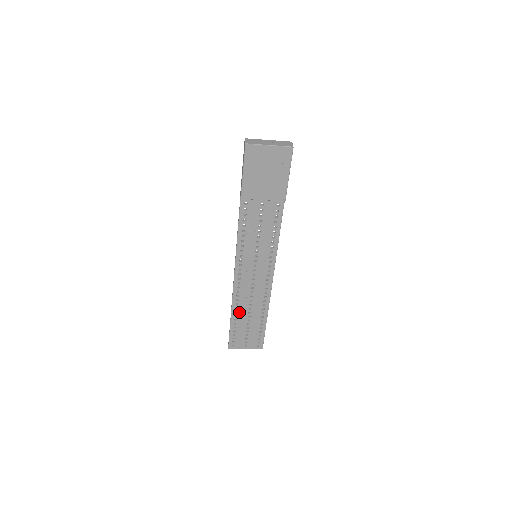
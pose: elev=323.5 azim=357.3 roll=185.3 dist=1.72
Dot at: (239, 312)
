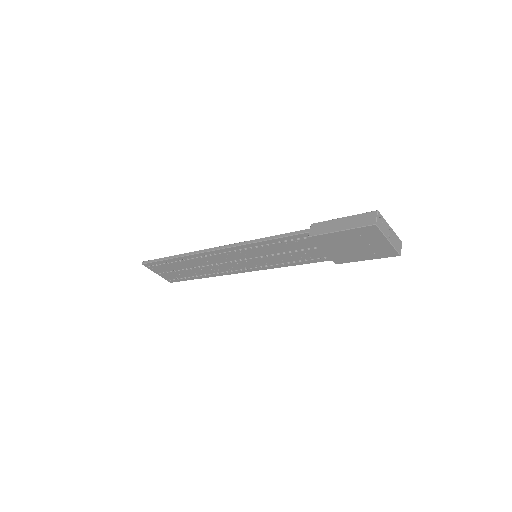
Dot at: (186, 261)
